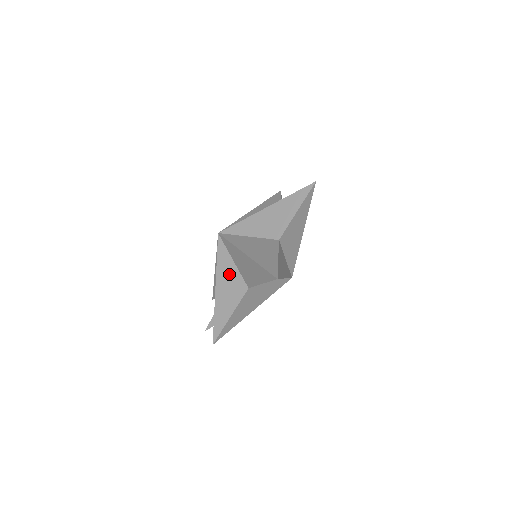
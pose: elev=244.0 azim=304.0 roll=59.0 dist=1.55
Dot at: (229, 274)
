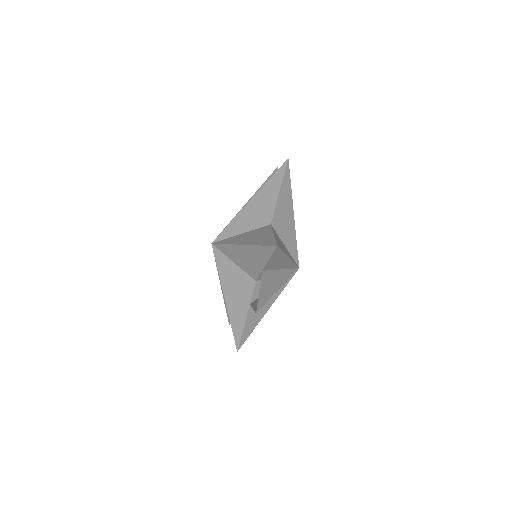
Dot at: occluded
